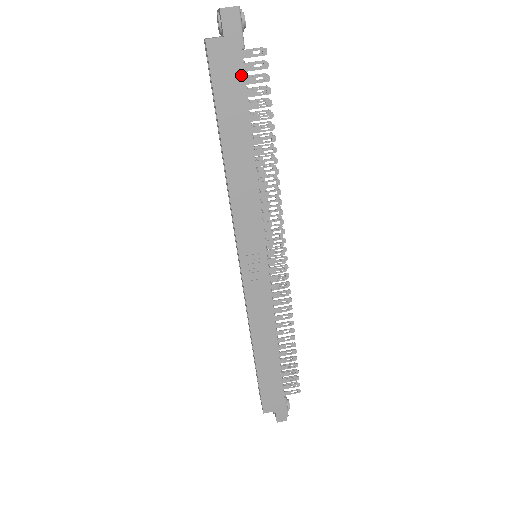
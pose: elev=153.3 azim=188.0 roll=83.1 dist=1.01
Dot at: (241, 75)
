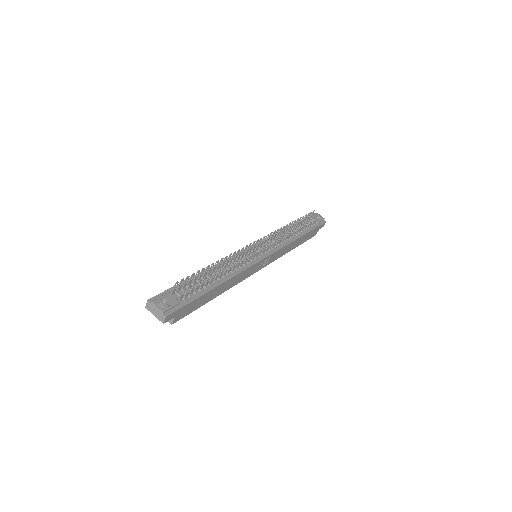
Dot at: (192, 302)
